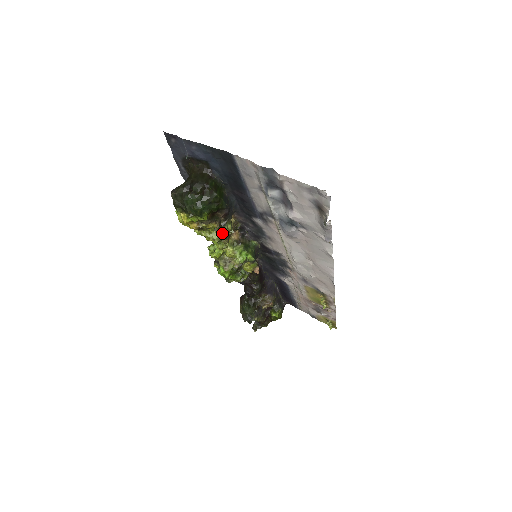
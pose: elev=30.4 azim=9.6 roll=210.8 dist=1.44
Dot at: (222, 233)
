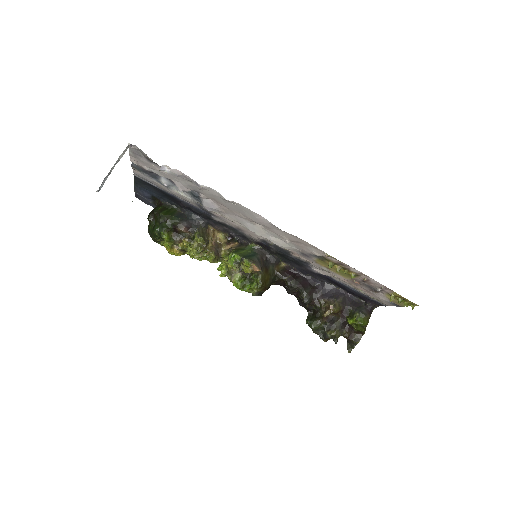
Dot at: (198, 246)
